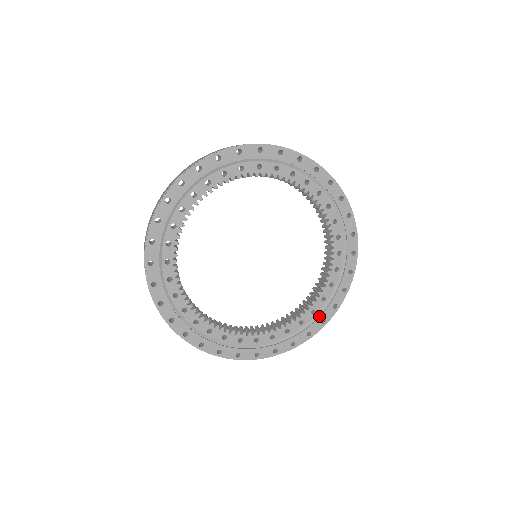
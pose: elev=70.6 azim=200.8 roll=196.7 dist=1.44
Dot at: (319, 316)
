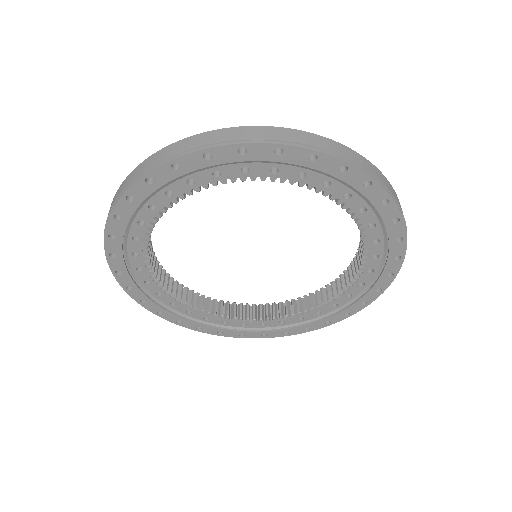
Dot at: (380, 273)
